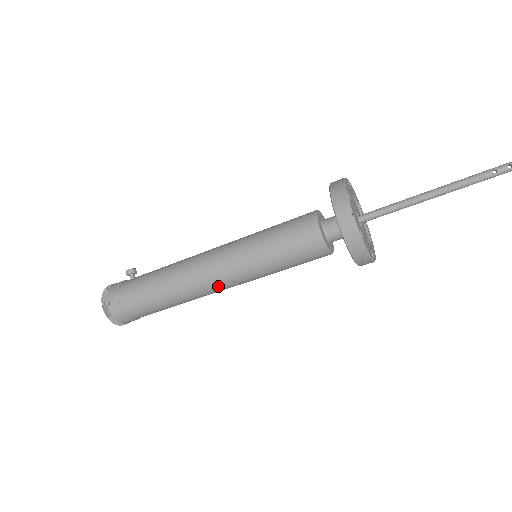
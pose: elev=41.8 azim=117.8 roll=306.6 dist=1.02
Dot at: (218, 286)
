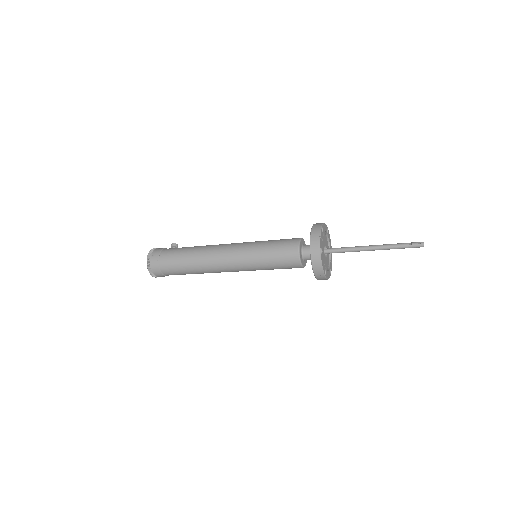
Dot at: (225, 264)
